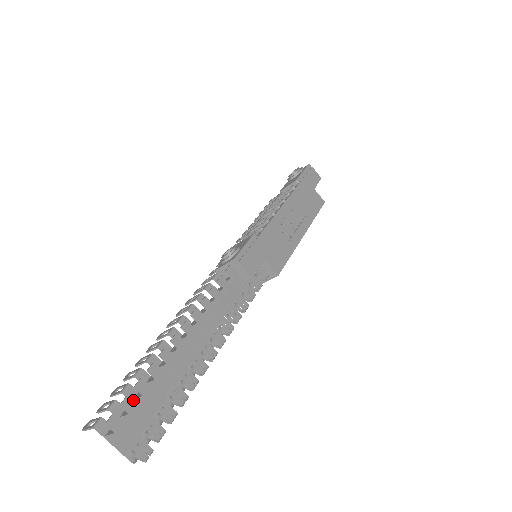
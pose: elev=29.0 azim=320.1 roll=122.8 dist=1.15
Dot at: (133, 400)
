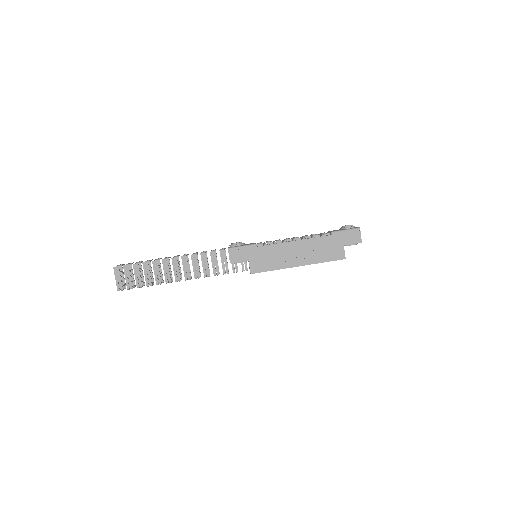
Dot at: occluded
